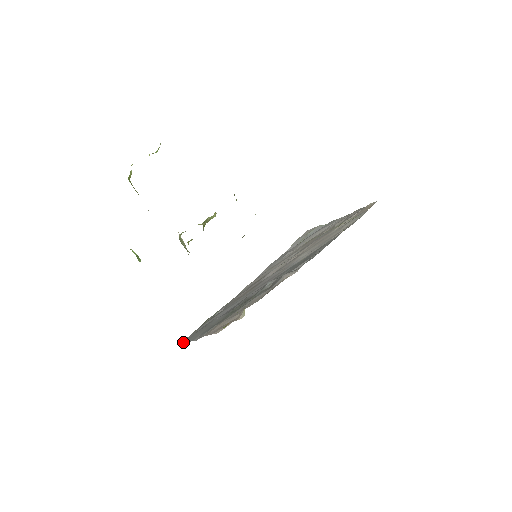
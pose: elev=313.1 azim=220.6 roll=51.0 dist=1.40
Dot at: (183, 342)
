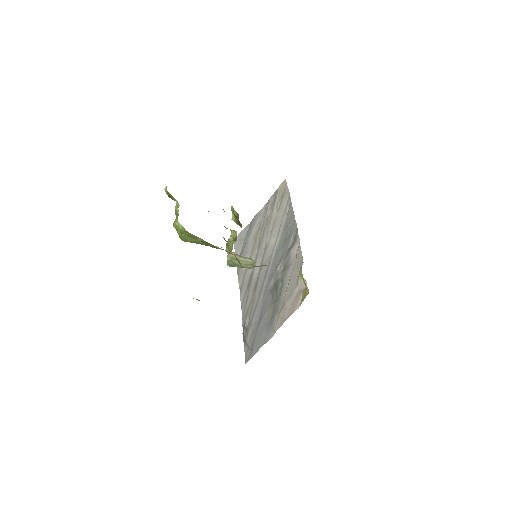
Dot at: (252, 356)
